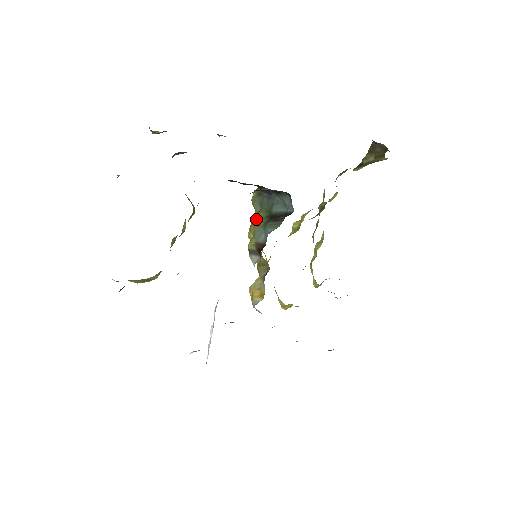
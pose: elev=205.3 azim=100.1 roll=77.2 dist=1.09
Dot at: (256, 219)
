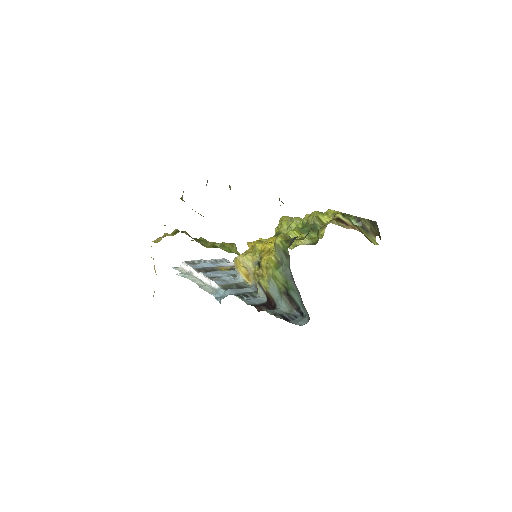
Dot at: (276, 276)
